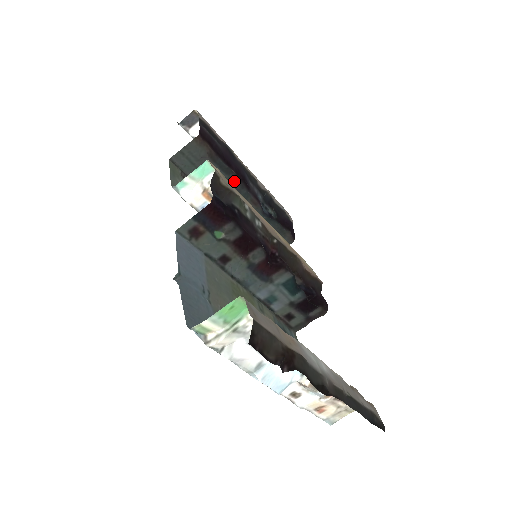
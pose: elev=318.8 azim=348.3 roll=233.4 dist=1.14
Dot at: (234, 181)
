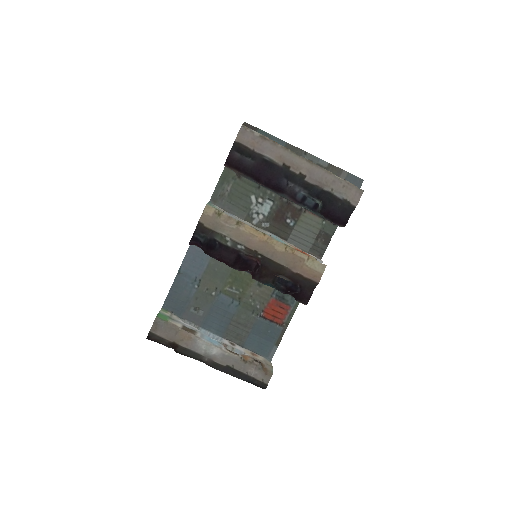
Dot at: (267, 188)
